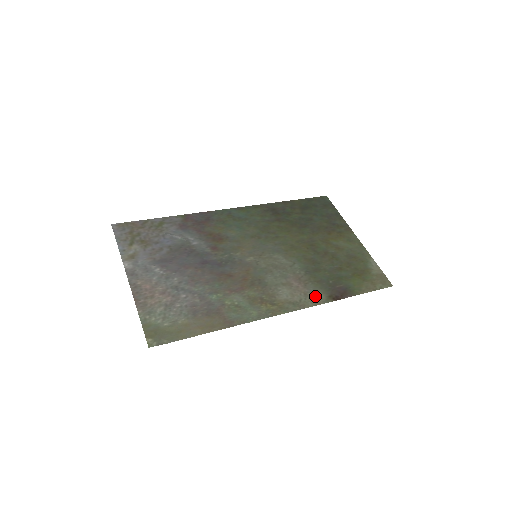
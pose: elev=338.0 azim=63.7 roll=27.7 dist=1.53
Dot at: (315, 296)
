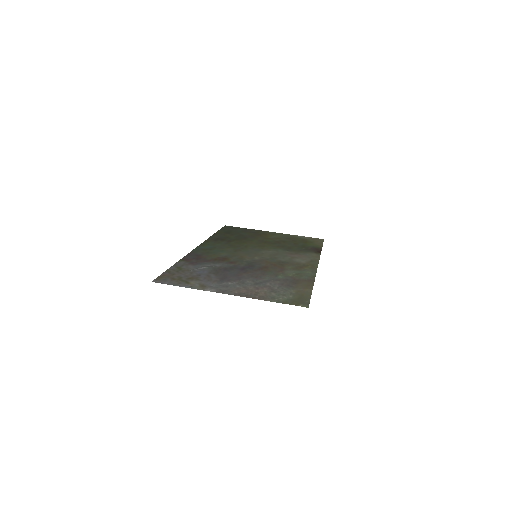
Dot at: (312, 255)
